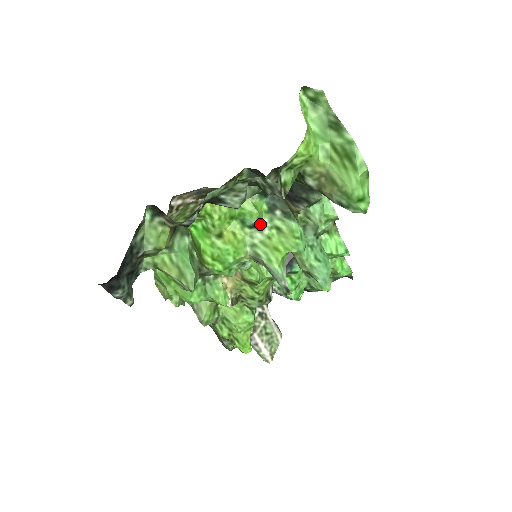
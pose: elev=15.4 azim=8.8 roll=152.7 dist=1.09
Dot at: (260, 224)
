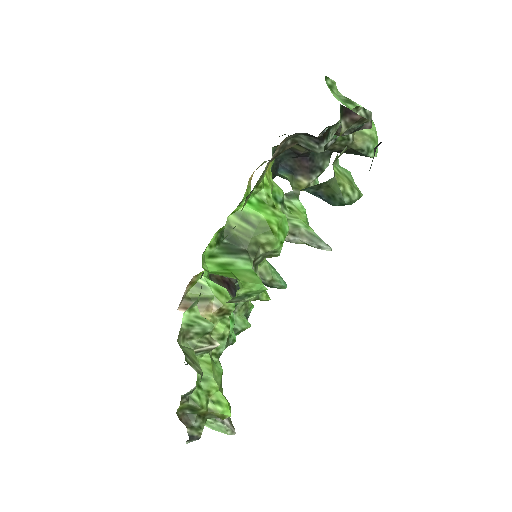
Dot at: (282, 202)
